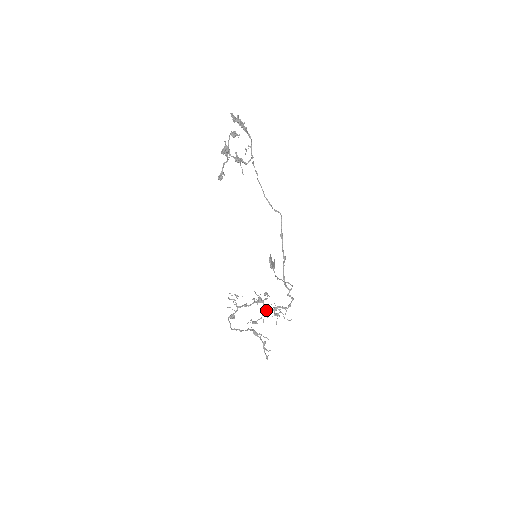
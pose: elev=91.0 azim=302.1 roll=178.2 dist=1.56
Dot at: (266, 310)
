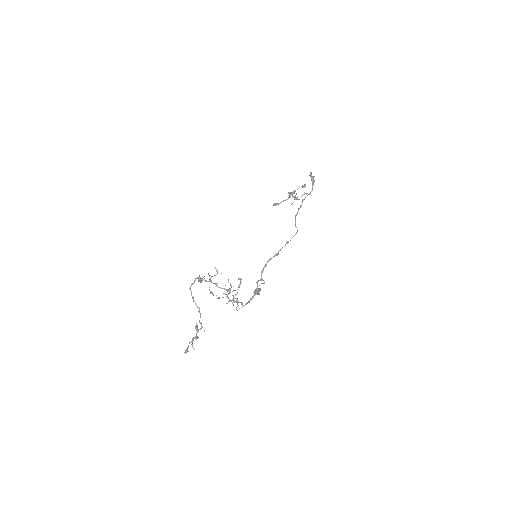
Dot at: occluded
